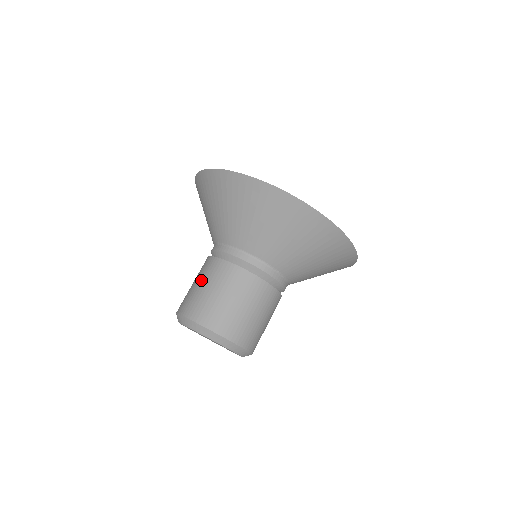
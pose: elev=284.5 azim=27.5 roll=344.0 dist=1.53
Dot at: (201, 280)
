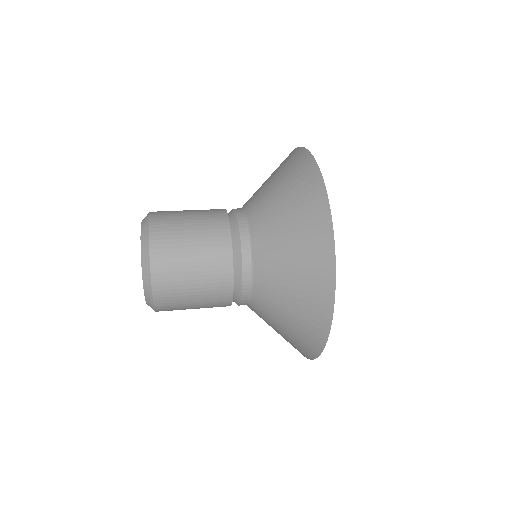
Dot at: occluded
